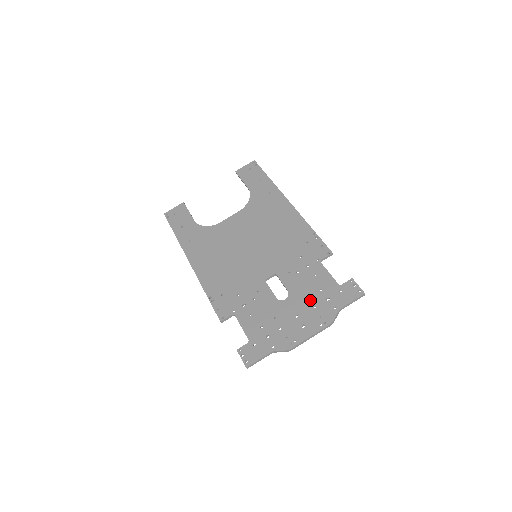
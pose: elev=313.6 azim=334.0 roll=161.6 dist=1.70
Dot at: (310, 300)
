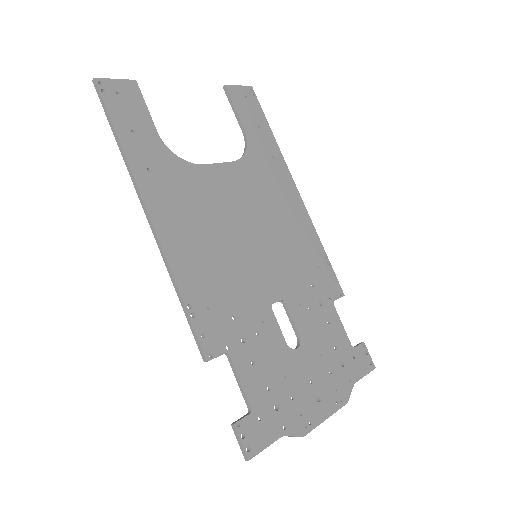
Dot at: (325, 360)
